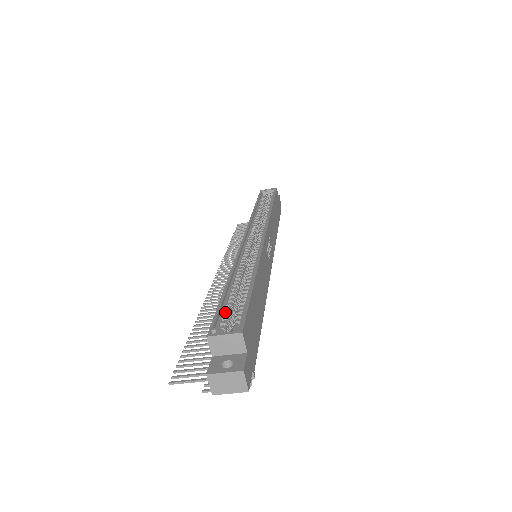
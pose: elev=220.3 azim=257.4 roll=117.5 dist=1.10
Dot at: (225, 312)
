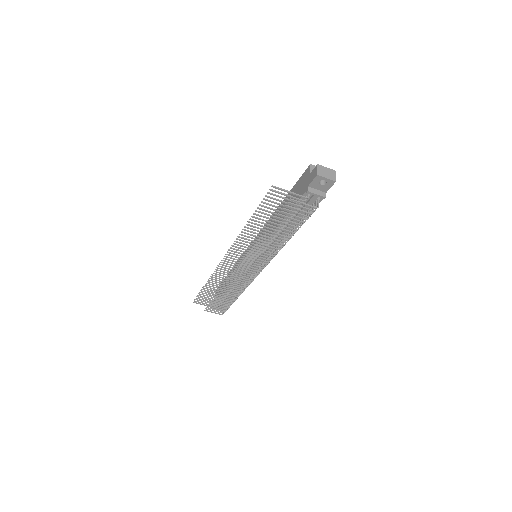
Dot at: occluded
